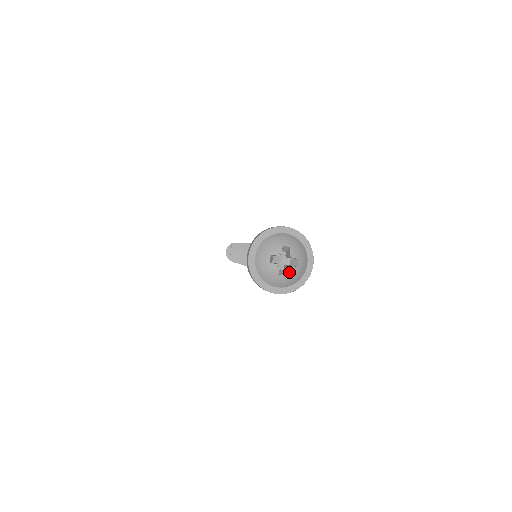
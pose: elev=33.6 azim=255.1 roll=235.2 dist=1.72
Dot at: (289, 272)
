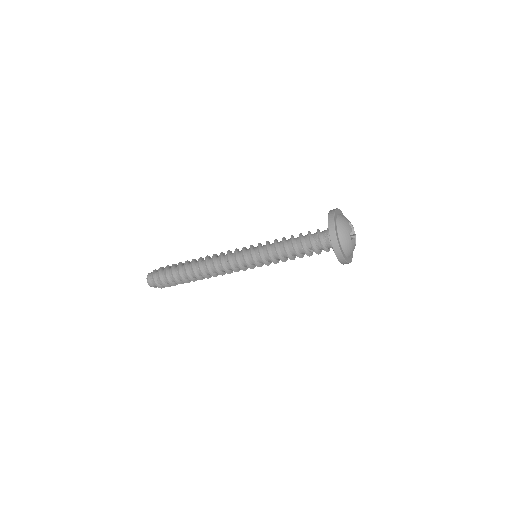
Dot at: (353, 241)
